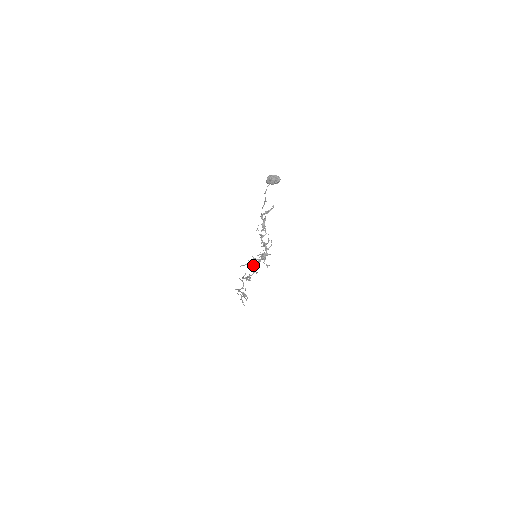
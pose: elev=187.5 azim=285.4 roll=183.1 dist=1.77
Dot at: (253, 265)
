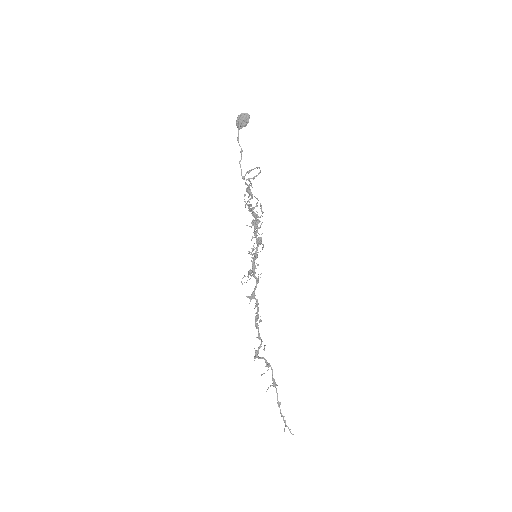
Dot at: (252, 267)
